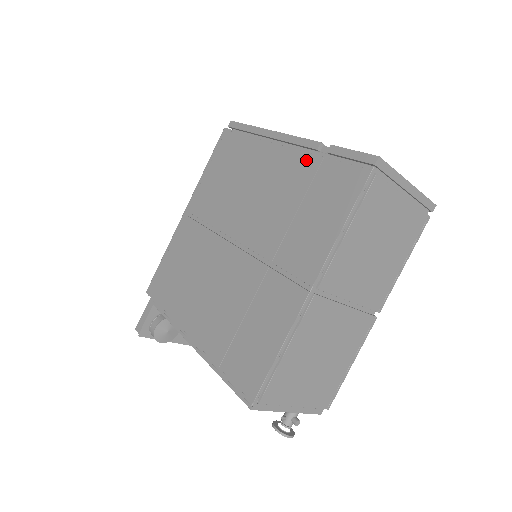
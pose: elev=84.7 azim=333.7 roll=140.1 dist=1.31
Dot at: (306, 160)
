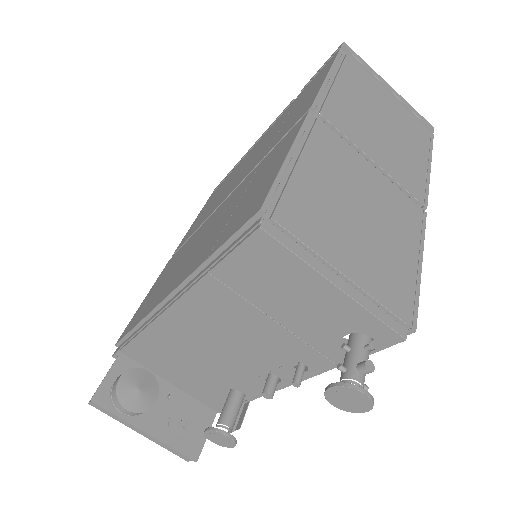
Dot at: (284, 113)
